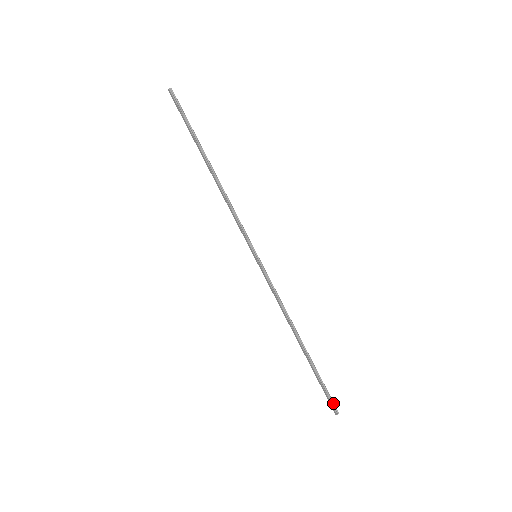
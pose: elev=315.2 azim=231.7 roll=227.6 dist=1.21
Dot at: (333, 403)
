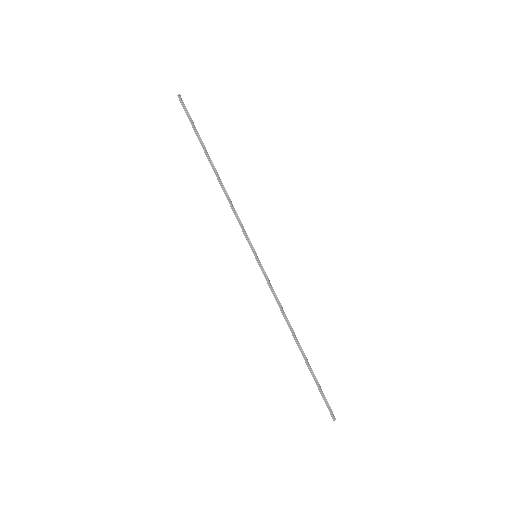
Dot at: (330, 408)
